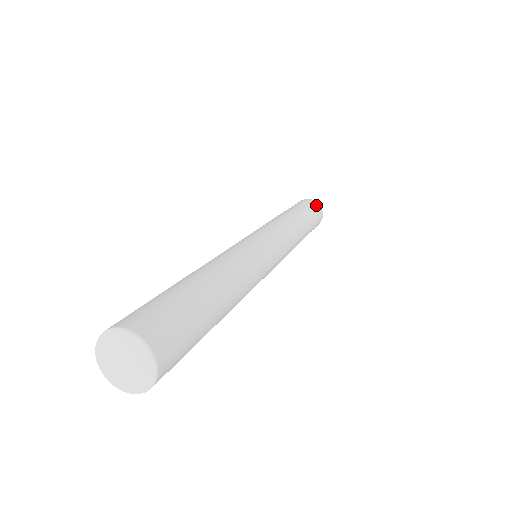
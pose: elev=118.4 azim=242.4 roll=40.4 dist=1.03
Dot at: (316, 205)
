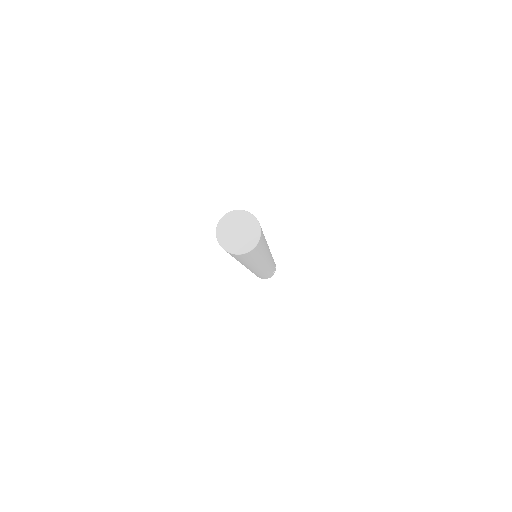
Dot at: occluded
